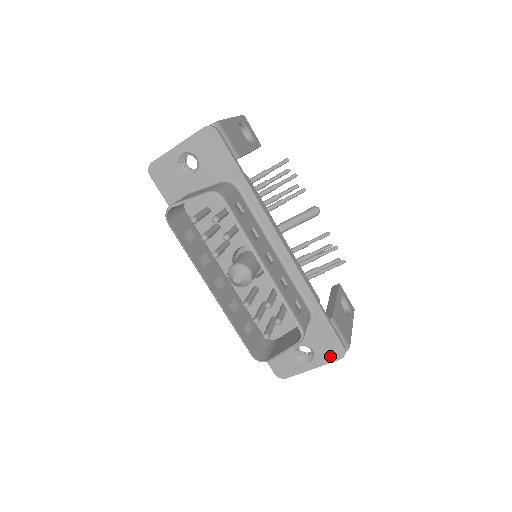
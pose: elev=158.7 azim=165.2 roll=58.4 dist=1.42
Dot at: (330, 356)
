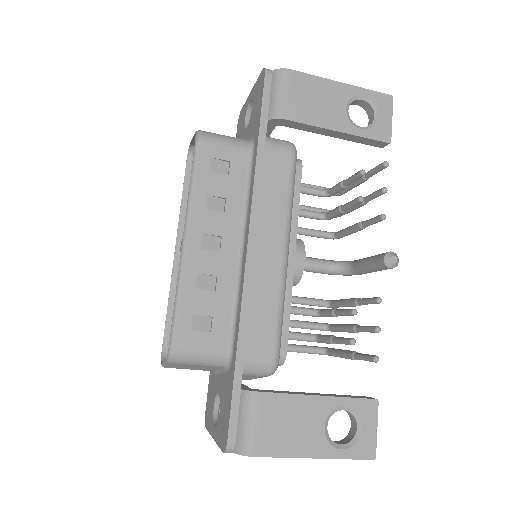
Dot at: (221, 436)
